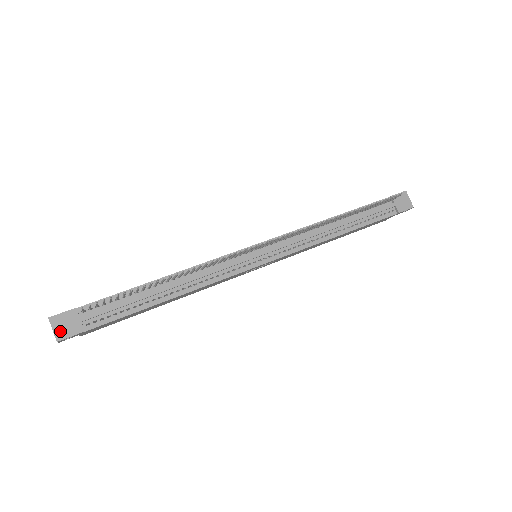
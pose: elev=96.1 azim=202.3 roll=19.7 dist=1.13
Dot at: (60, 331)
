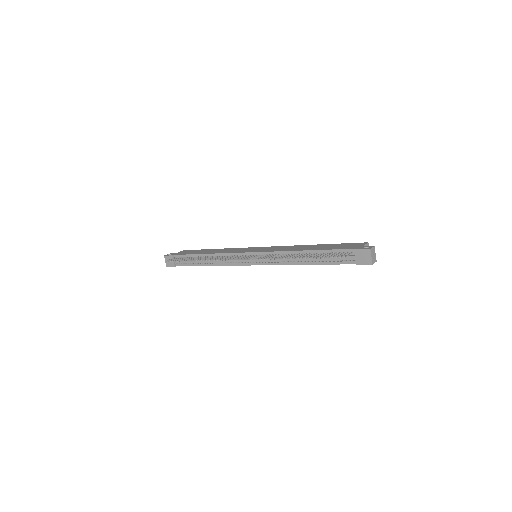
Dot at: (167, 263)
